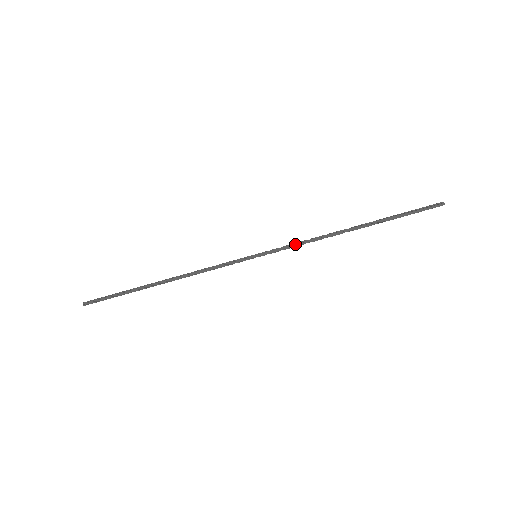
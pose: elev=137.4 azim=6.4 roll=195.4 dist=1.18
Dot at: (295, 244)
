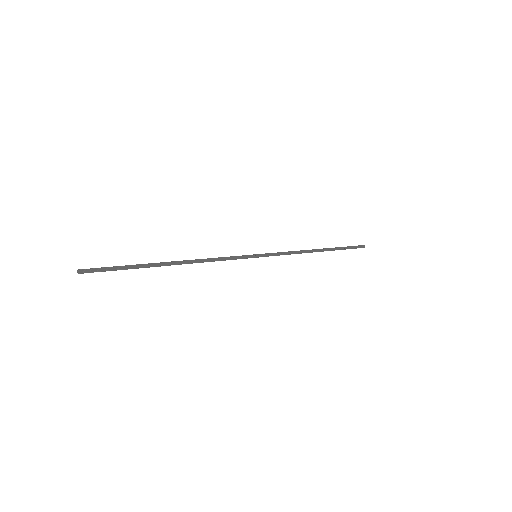
Dot at: (285, 254)
